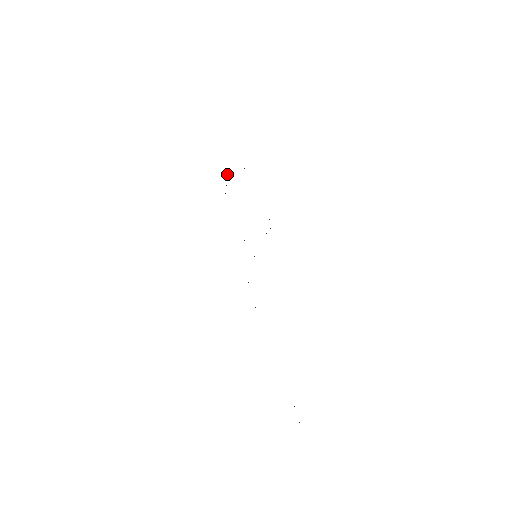
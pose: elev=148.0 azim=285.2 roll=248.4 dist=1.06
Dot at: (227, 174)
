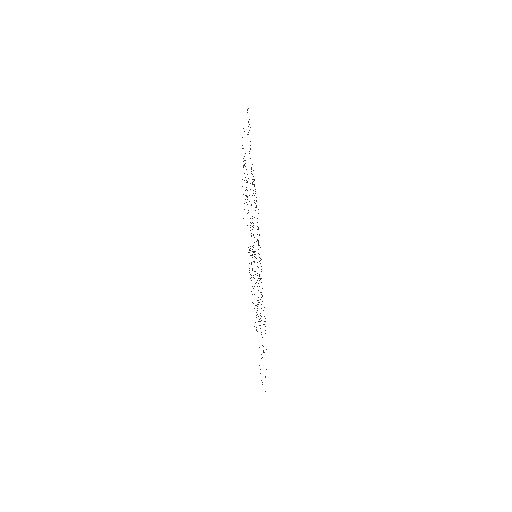
Dot at: occluded
